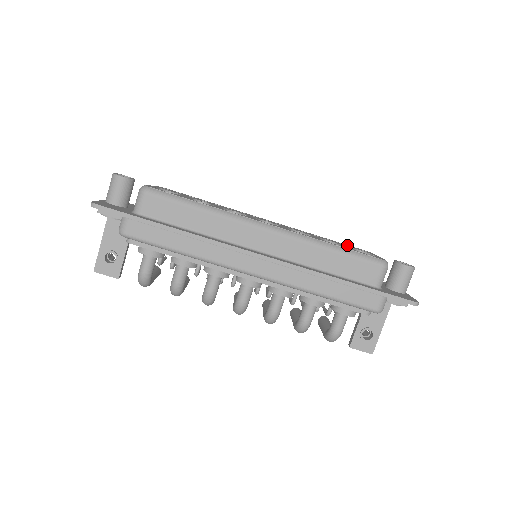
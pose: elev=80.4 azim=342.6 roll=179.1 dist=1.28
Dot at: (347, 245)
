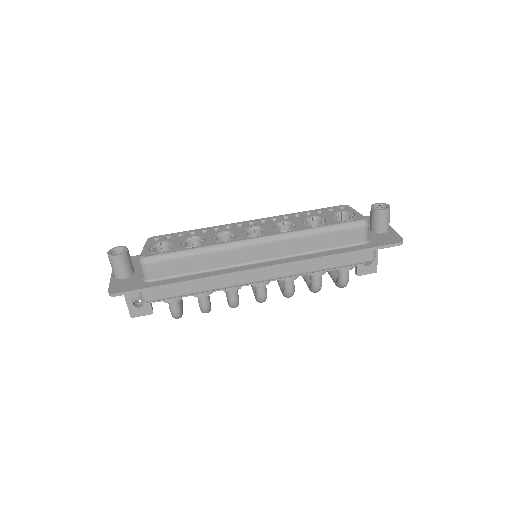
Dot at: (326, 210)
